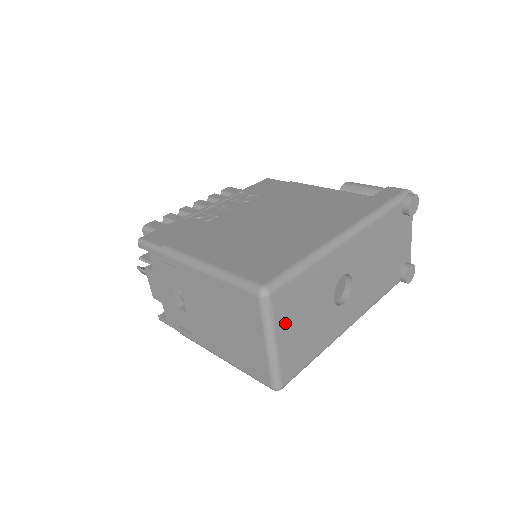
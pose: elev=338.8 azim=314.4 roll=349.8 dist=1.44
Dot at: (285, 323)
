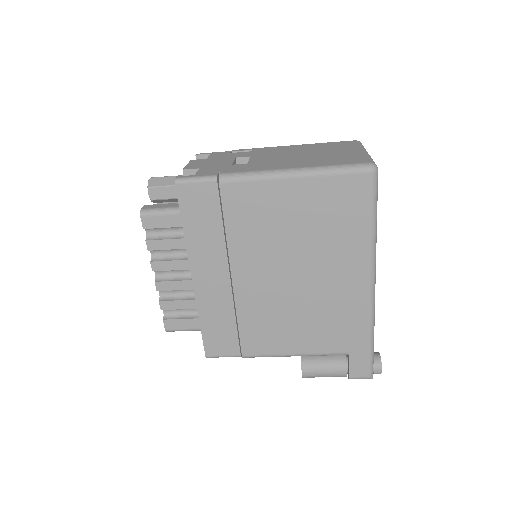
Dot at: occluded
